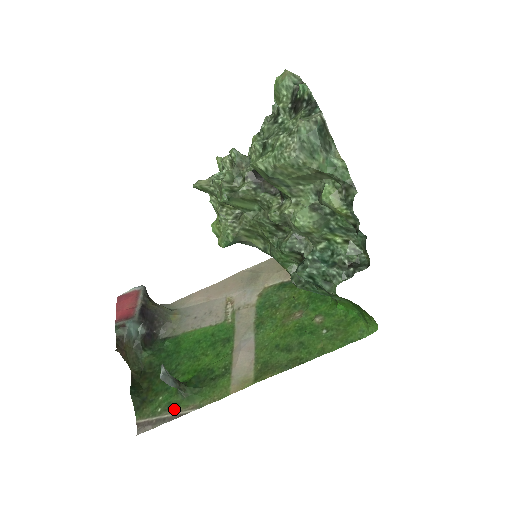
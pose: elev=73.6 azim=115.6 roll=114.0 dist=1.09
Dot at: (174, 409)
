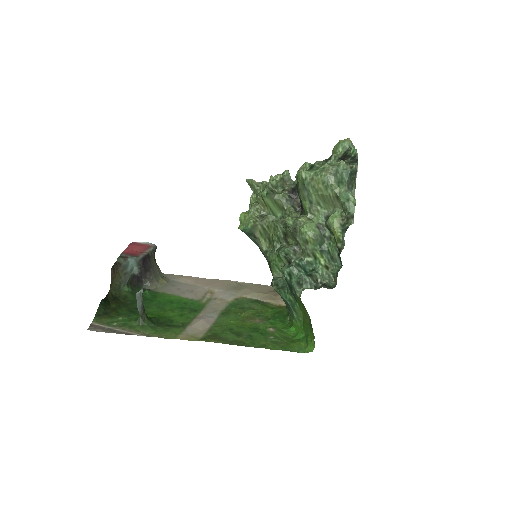
Dot at: (127, 328)
